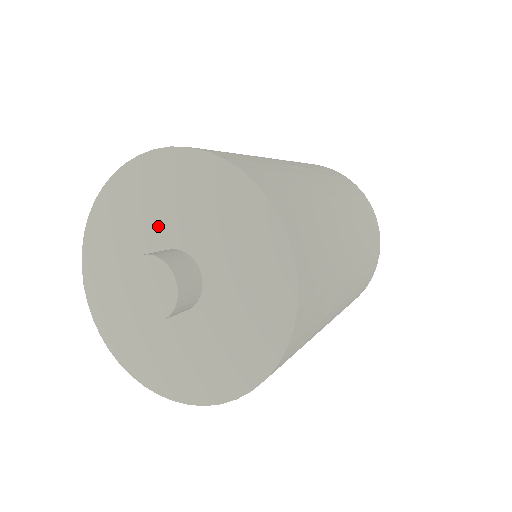
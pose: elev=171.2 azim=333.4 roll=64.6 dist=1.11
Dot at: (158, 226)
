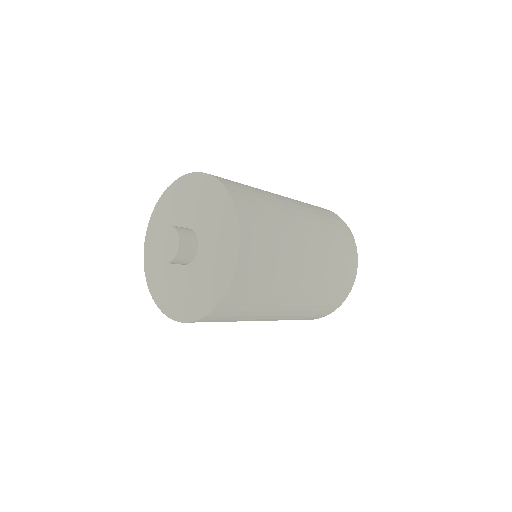
Dot at: occluded
